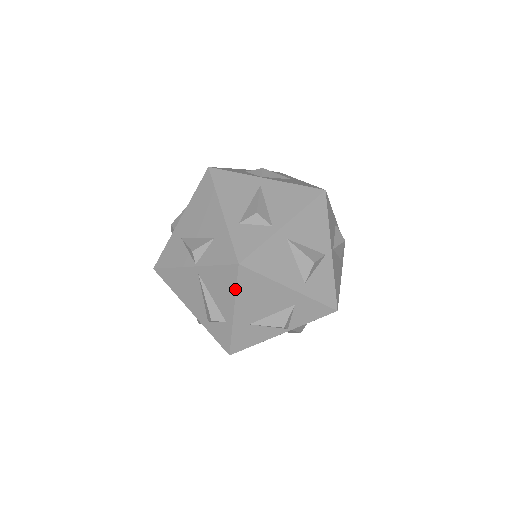
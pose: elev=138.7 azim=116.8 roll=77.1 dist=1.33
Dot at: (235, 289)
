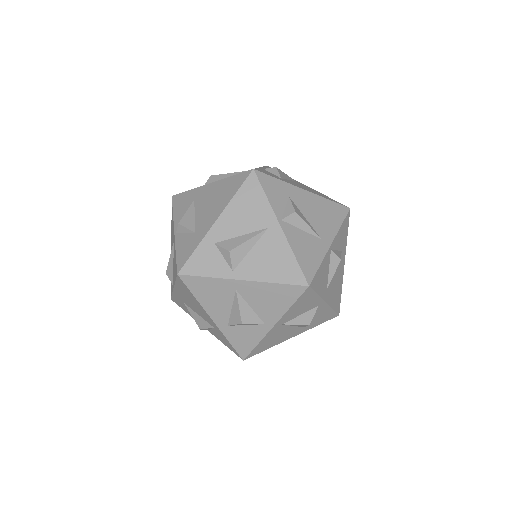
Dot at: (175, 280)
